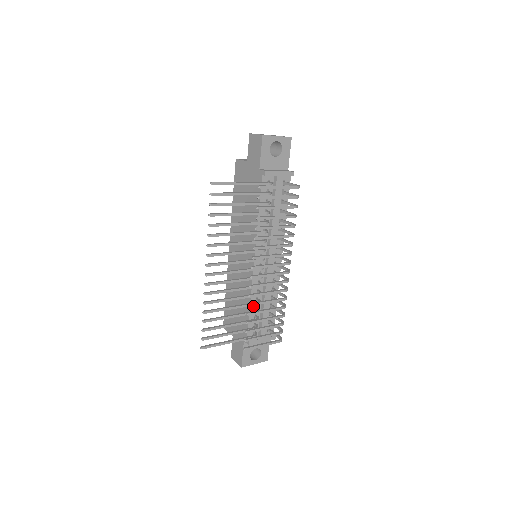
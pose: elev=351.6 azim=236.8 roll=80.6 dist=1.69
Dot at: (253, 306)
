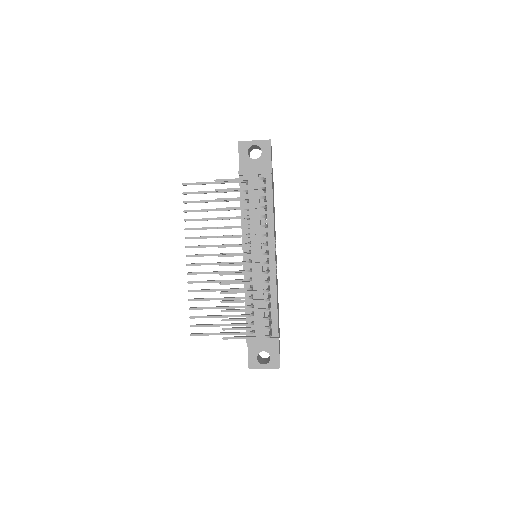
Dot at: (249, 303)
